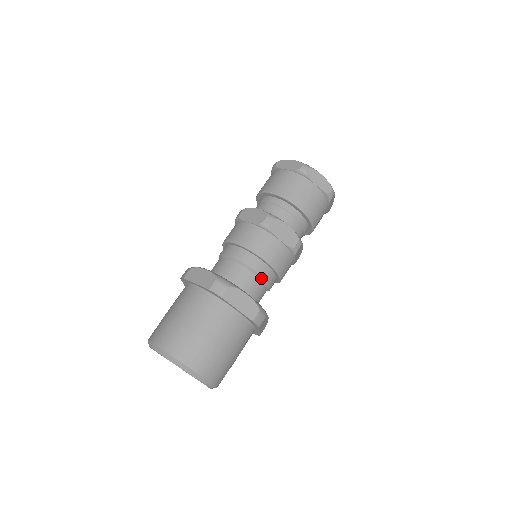
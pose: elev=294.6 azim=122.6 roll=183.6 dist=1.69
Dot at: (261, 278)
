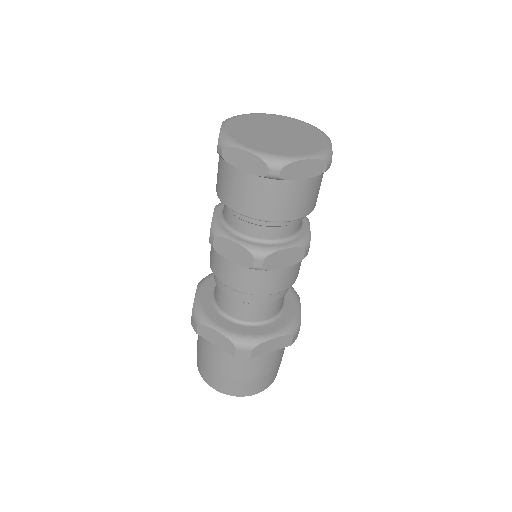
Dot at: (278, 299)
